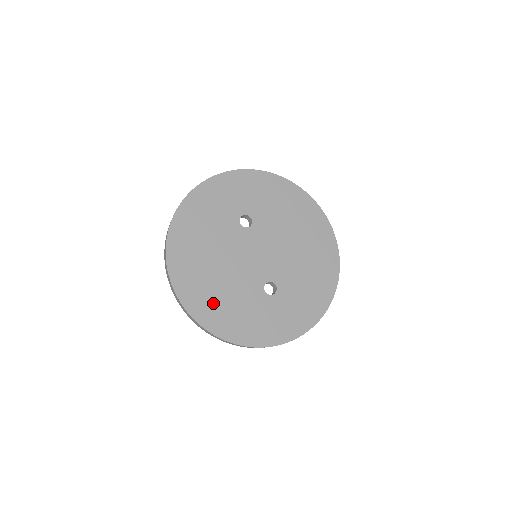
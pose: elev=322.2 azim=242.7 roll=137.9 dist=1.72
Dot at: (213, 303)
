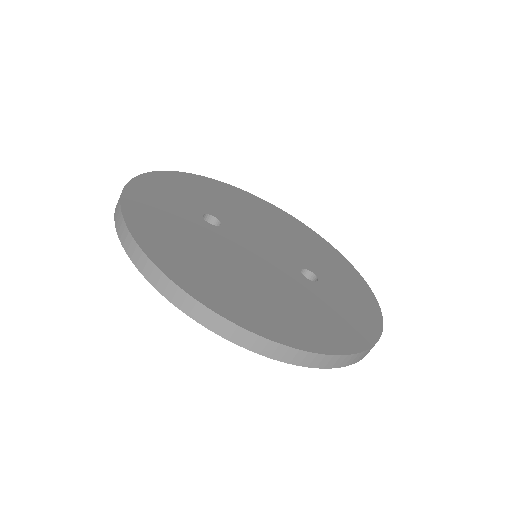
Dot at: (295, 319)
